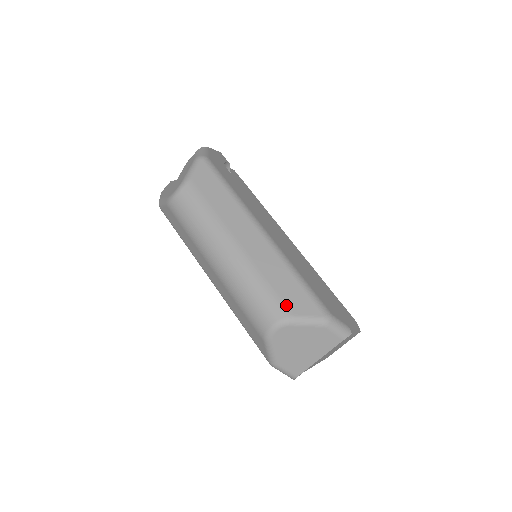
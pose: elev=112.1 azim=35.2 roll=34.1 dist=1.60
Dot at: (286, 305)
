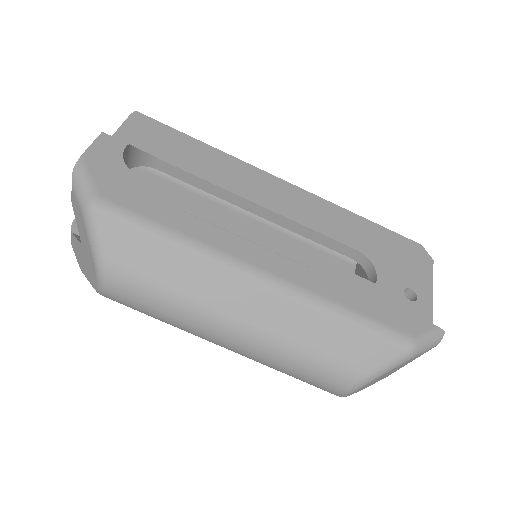
Dot at: (351, 367)
